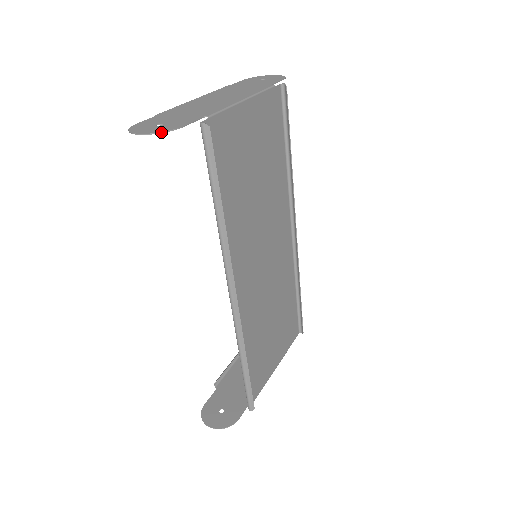
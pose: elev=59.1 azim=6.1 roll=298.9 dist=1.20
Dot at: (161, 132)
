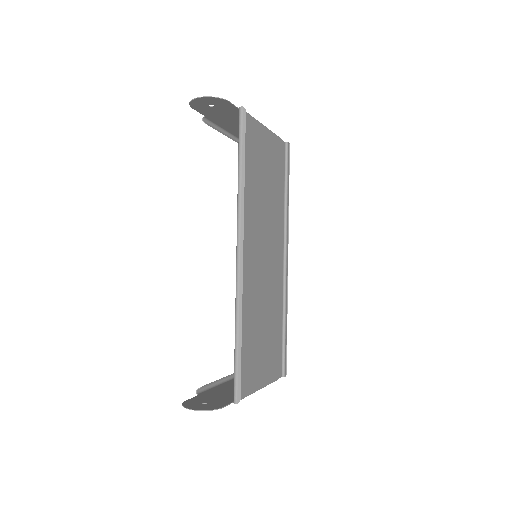
Dot at: (215, 97)
